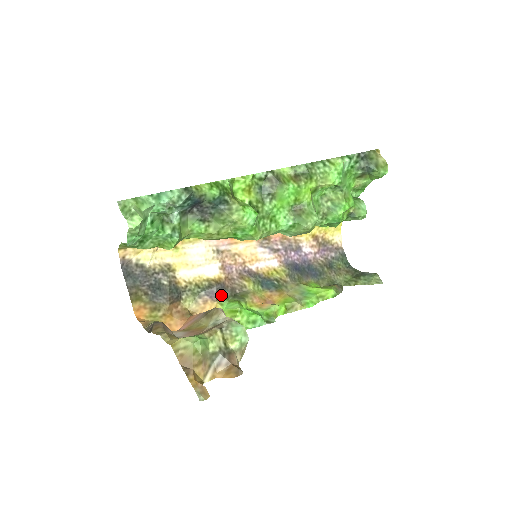
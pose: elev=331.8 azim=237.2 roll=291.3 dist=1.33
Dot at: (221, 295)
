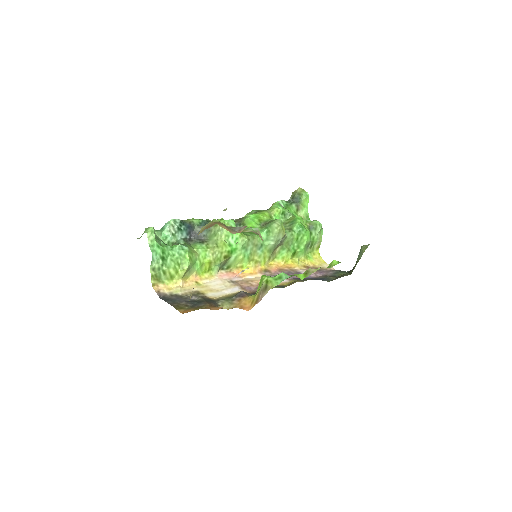
Dot at: (250, 295)
